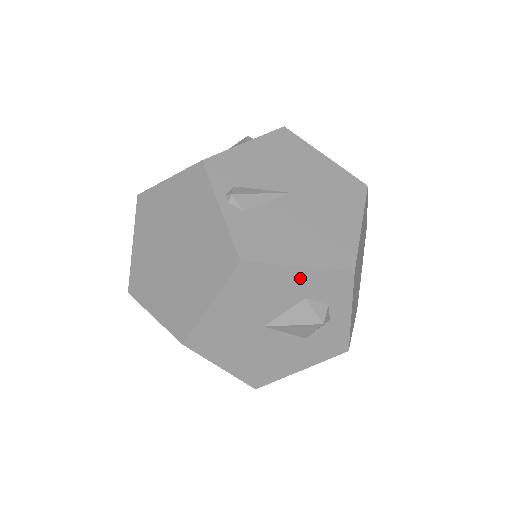
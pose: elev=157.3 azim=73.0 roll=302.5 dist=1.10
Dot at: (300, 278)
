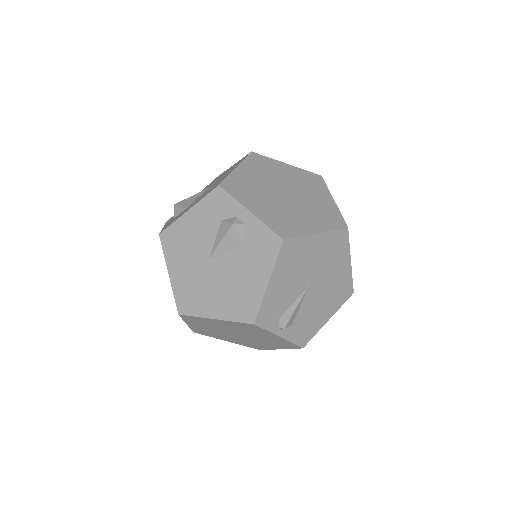
Dot at: occluded
